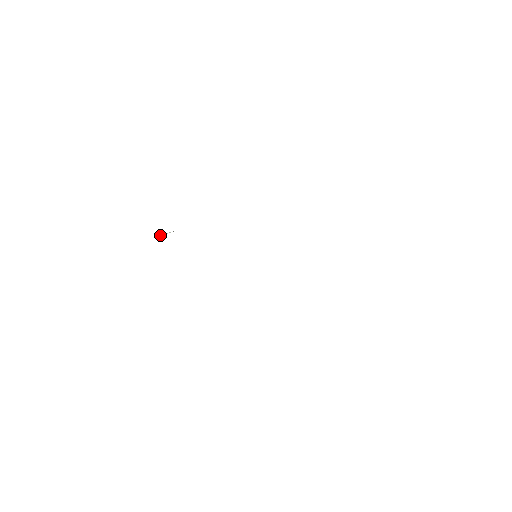
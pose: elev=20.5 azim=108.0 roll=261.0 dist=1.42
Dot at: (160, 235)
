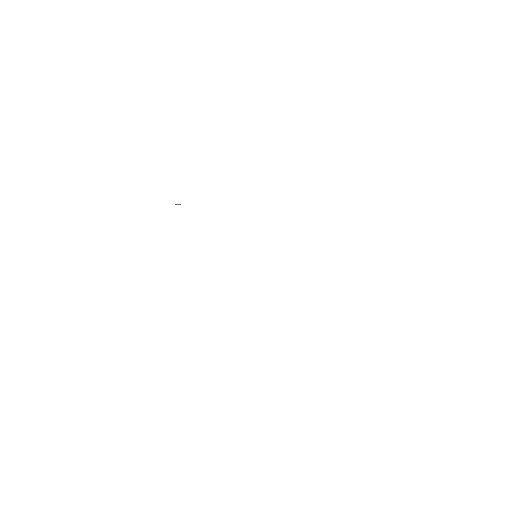
Dot at: (175, 204)
